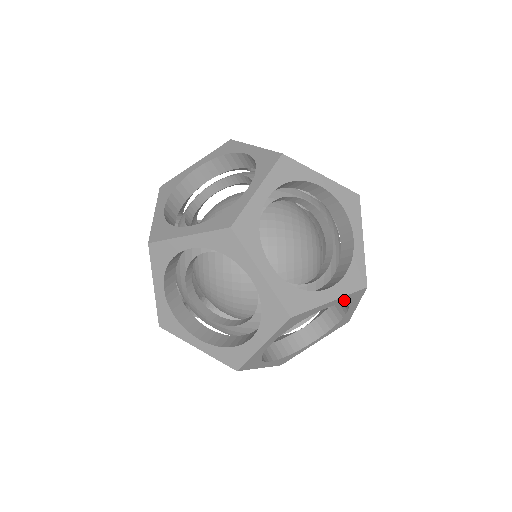
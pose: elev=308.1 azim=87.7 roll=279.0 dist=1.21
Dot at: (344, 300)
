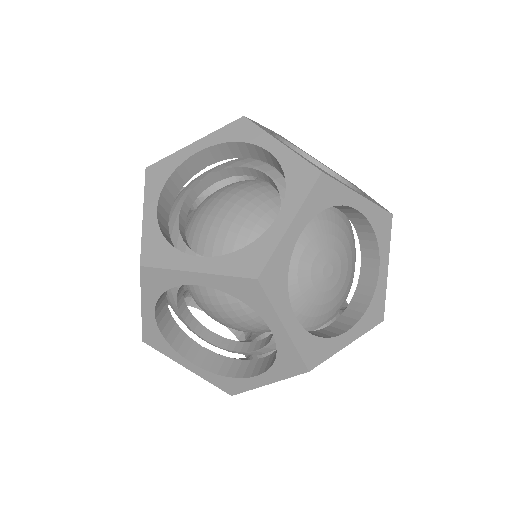
Dot at: (289, 166)
